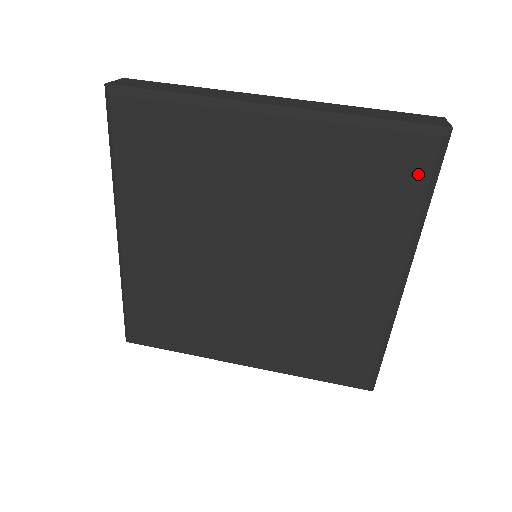
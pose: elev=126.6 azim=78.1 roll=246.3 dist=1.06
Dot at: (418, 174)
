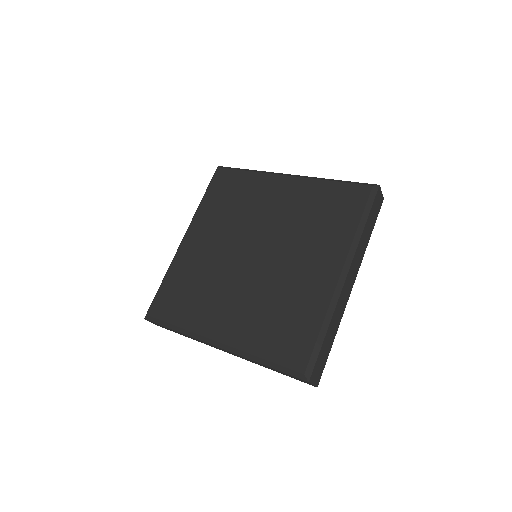
Dot at: (358, 204)
